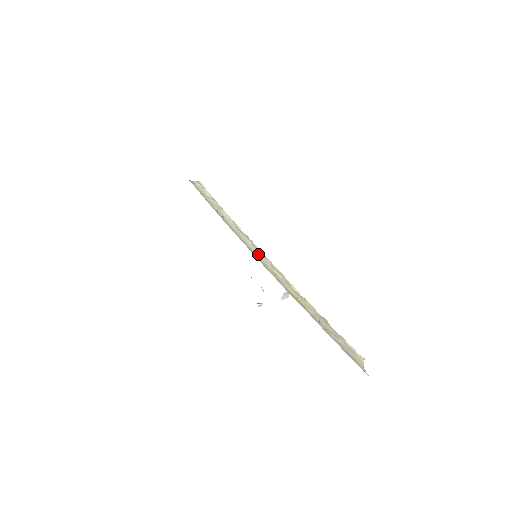
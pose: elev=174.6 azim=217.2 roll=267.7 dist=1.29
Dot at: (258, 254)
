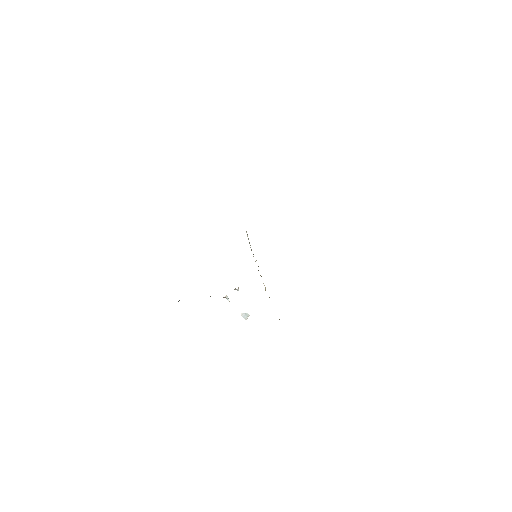
Dot at: occluded
